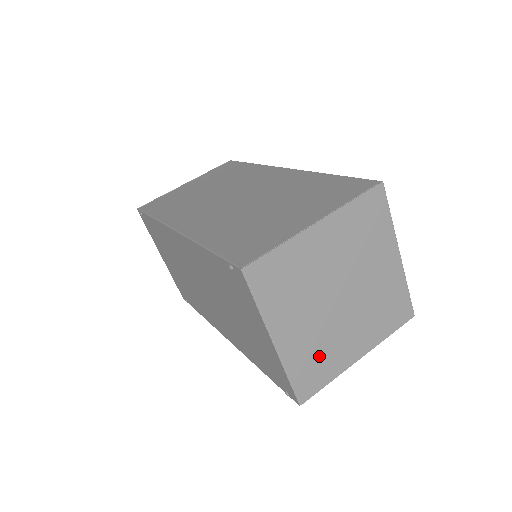
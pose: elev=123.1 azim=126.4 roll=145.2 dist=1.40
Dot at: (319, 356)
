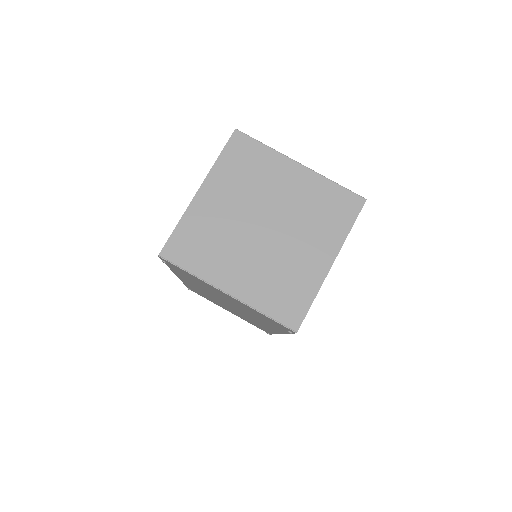
Dot at: (283, 283)
